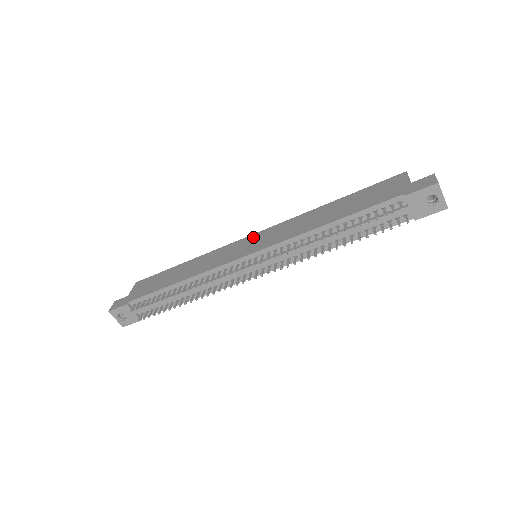
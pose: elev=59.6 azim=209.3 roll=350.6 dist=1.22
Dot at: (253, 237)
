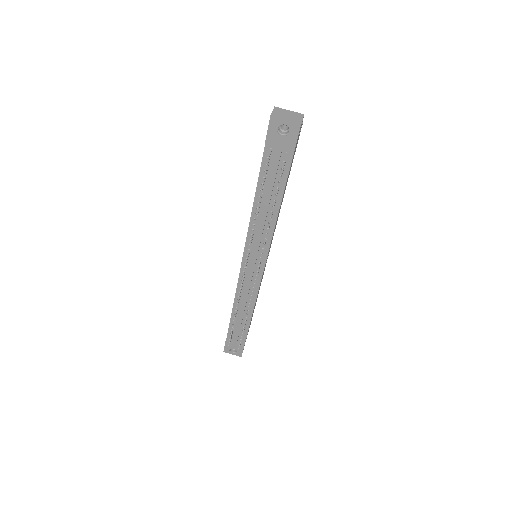
Dot at: occluded
